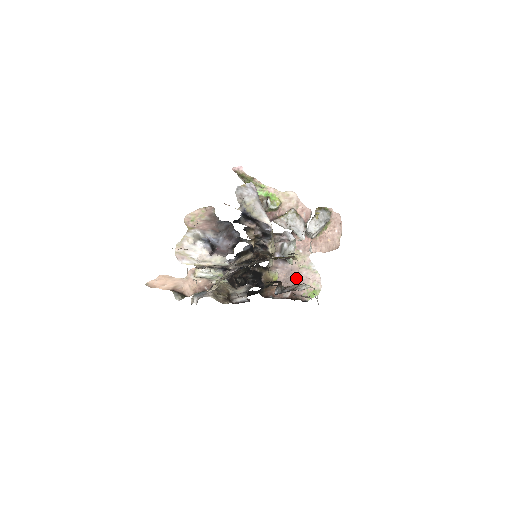
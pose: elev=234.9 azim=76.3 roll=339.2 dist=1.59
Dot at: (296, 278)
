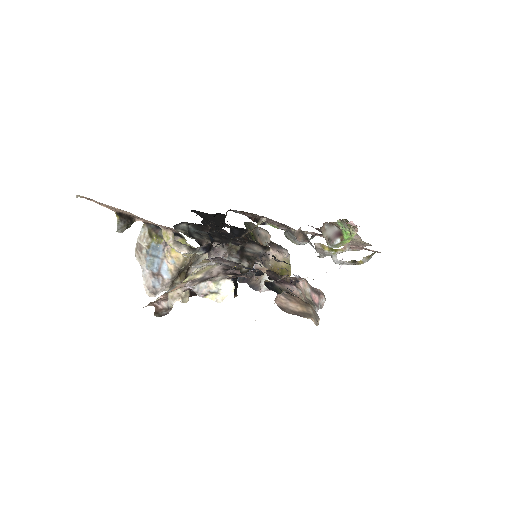
Dot at: (277, 223)
